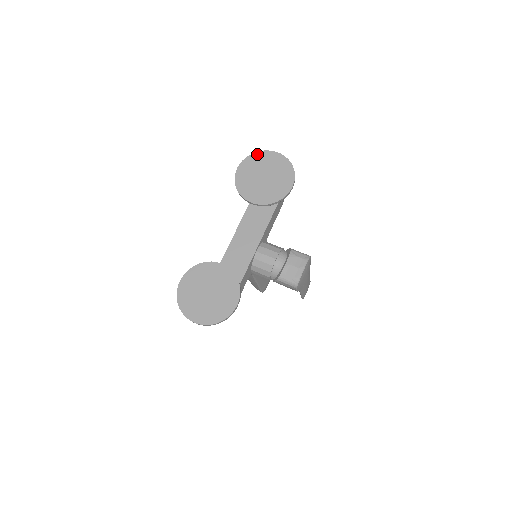
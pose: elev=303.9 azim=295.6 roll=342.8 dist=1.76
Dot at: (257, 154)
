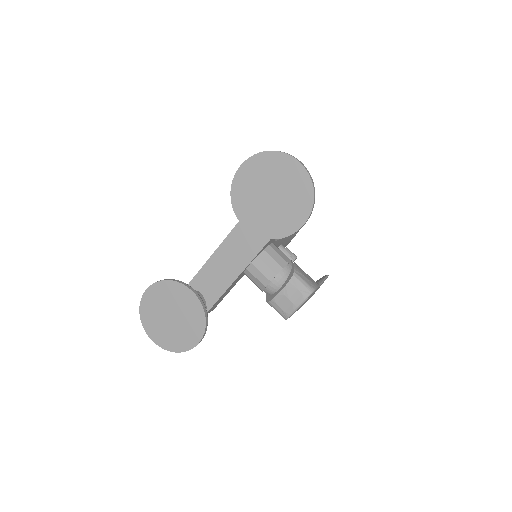
Dot at: (271, 155)
